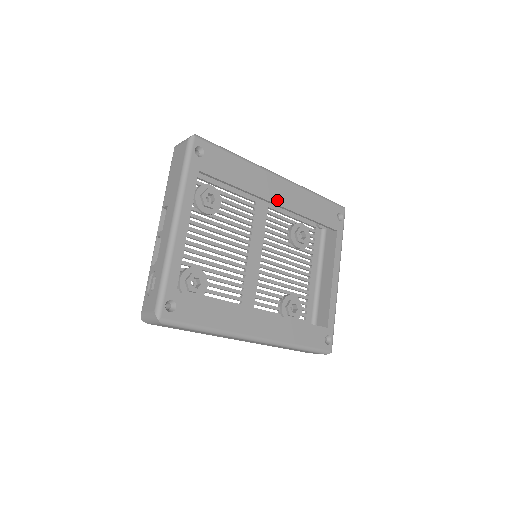
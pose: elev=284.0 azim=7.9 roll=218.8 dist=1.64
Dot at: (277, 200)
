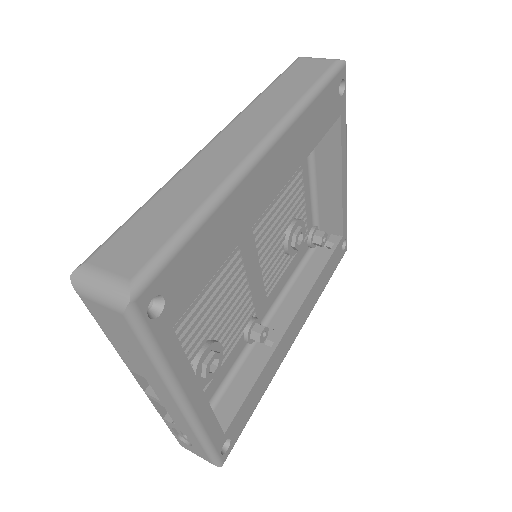
Dot at: (274, 191)
